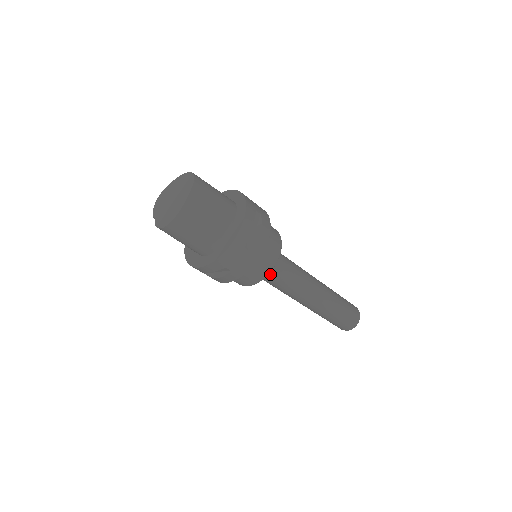
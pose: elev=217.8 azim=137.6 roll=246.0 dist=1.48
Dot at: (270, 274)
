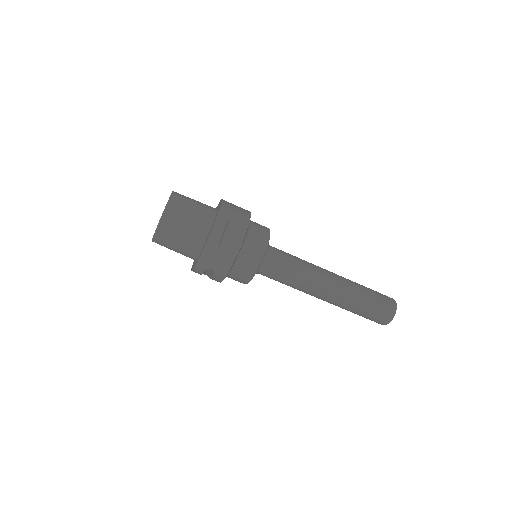
Dot at: (268, 271)
